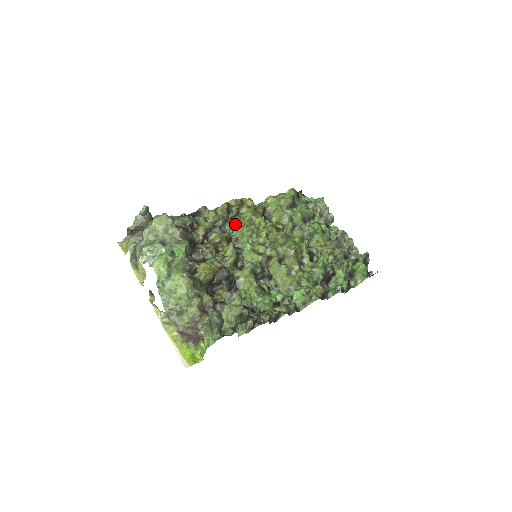
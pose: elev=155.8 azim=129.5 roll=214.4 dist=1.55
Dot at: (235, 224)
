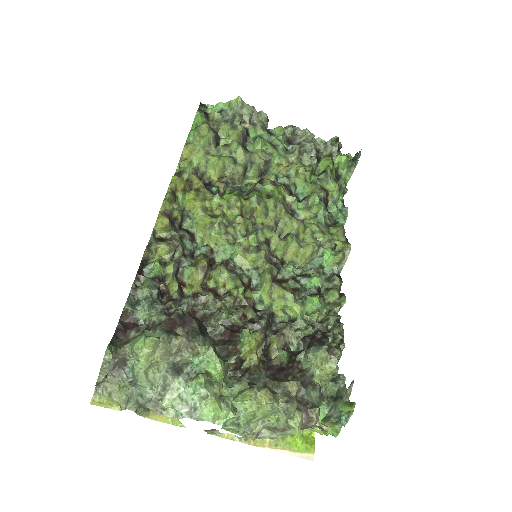
Dot at: (188, 229)
